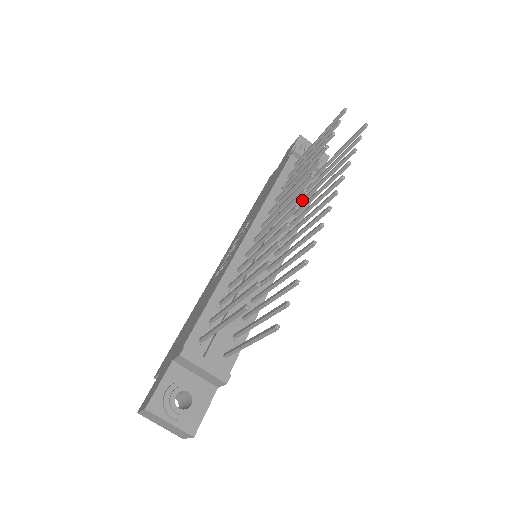
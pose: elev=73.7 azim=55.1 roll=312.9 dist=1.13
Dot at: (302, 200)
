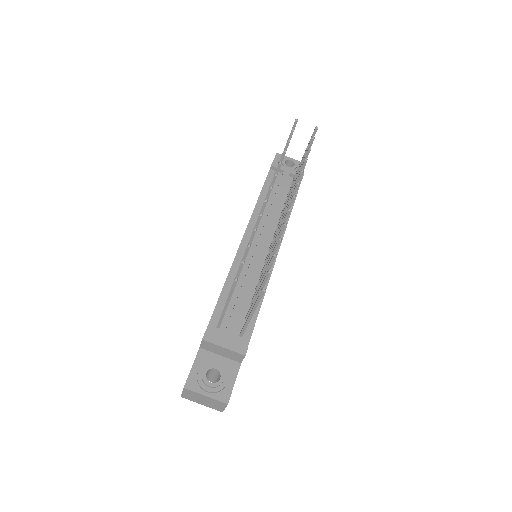
Dot at: (285, 202)
